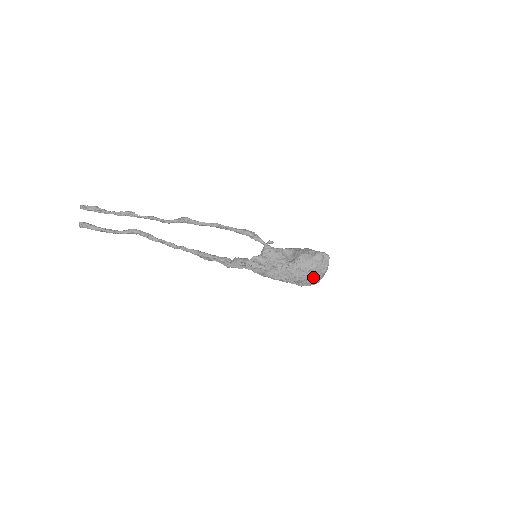
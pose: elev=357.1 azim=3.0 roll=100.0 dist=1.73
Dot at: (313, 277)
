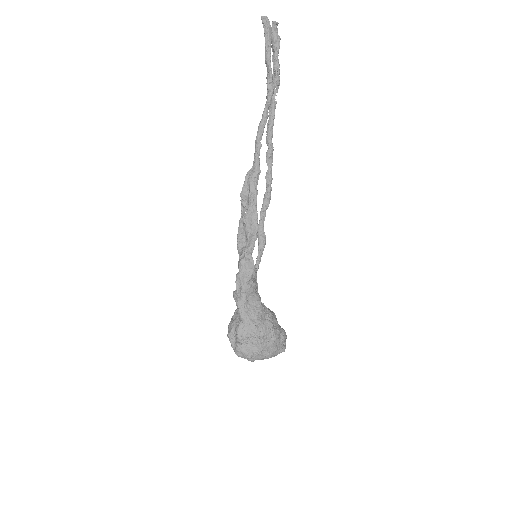
Dot at: (262, 342)
